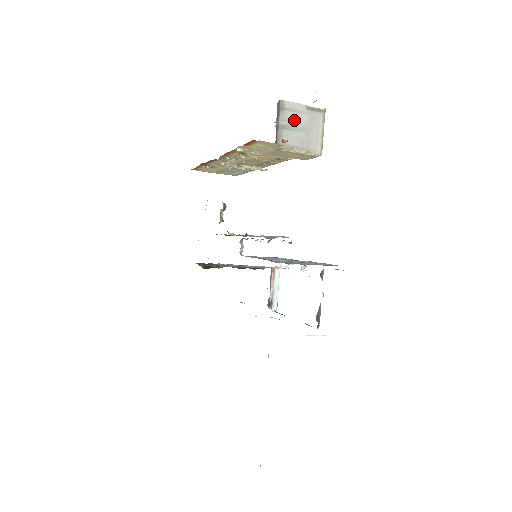
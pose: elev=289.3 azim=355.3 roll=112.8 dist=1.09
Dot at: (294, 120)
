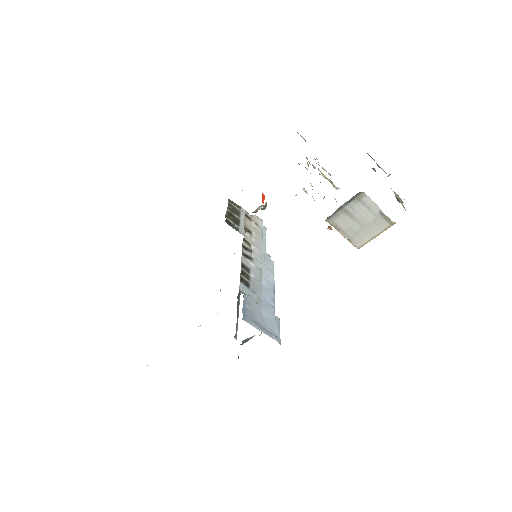
Dot at: (360, 213)
